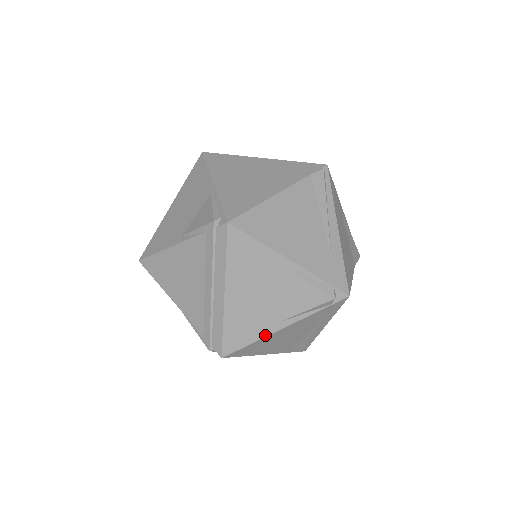
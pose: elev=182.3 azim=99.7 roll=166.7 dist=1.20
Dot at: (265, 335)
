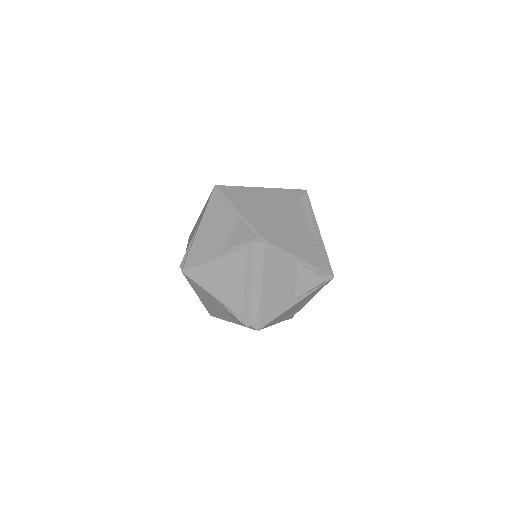
Dot at: (285, 310)
